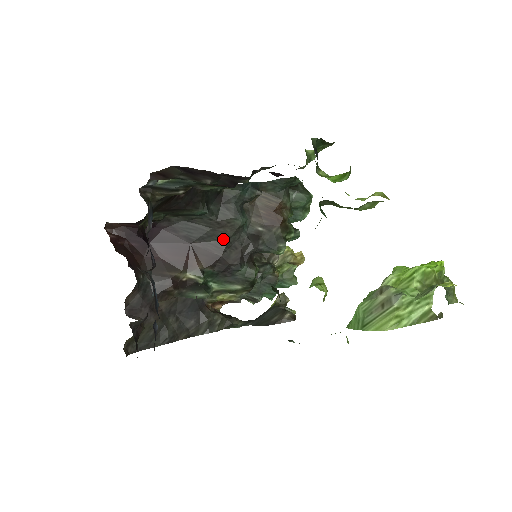
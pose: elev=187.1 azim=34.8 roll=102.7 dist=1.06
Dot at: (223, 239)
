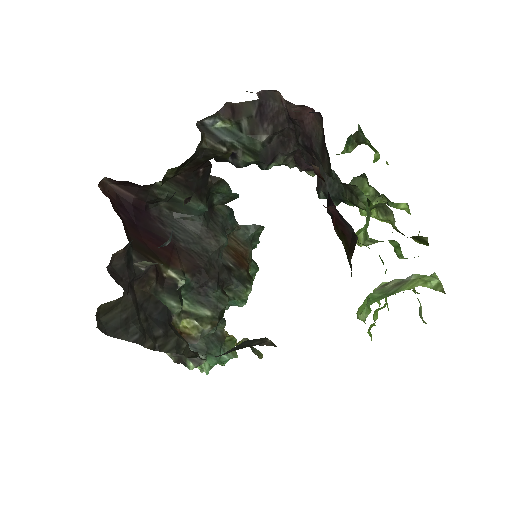
Dot at: (206, 252)
